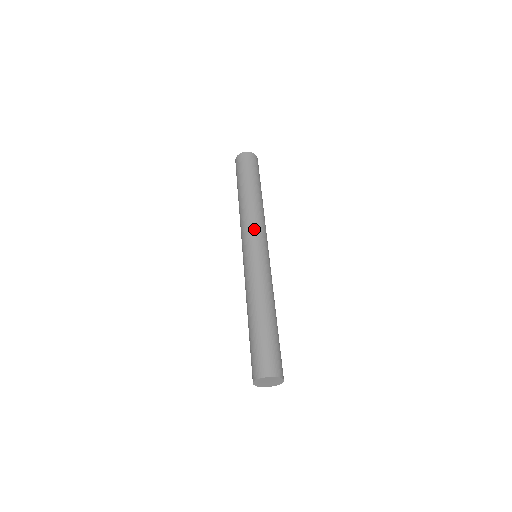
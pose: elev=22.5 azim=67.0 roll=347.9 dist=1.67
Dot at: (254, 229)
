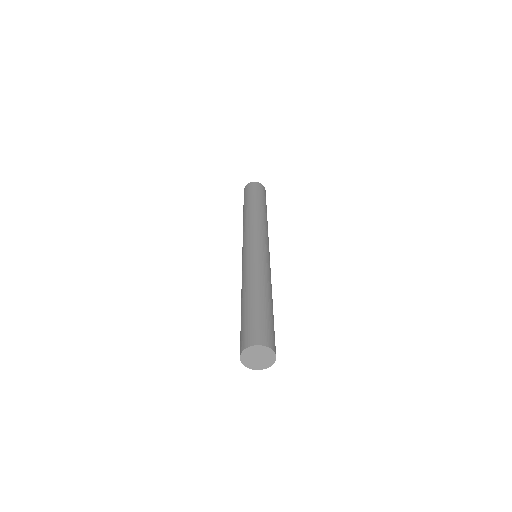
Dot at: (249, 233)
